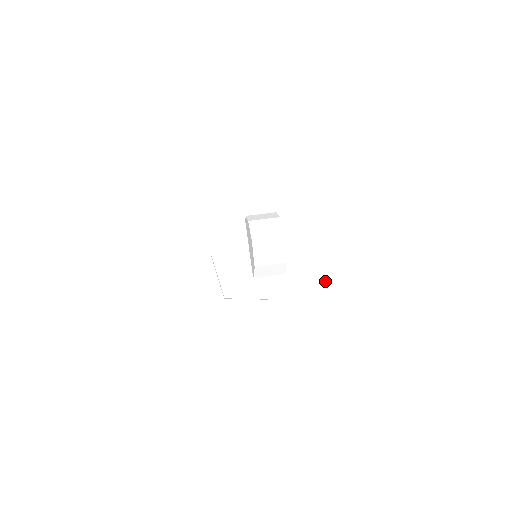
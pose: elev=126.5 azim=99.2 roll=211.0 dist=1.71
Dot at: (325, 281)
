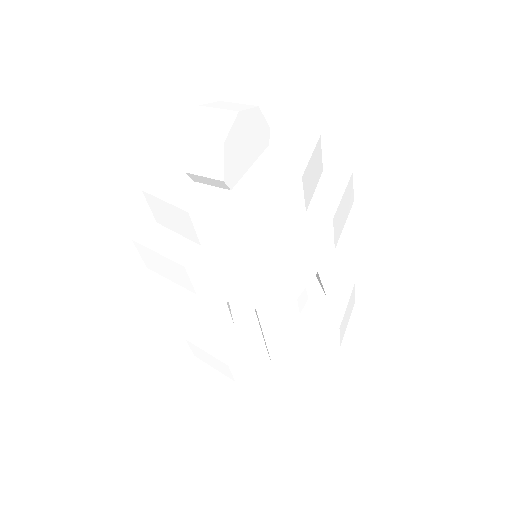
Dot at: (291, 259)
